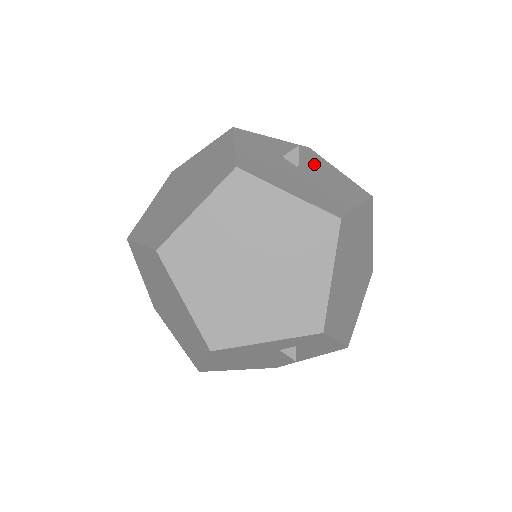
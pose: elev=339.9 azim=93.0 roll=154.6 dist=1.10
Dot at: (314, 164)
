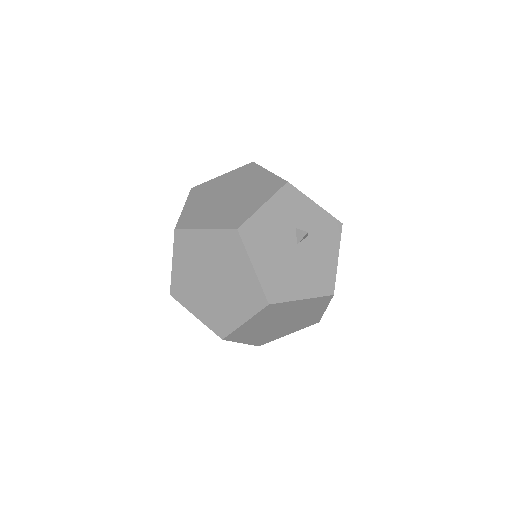
Dot at: (320, 244)
